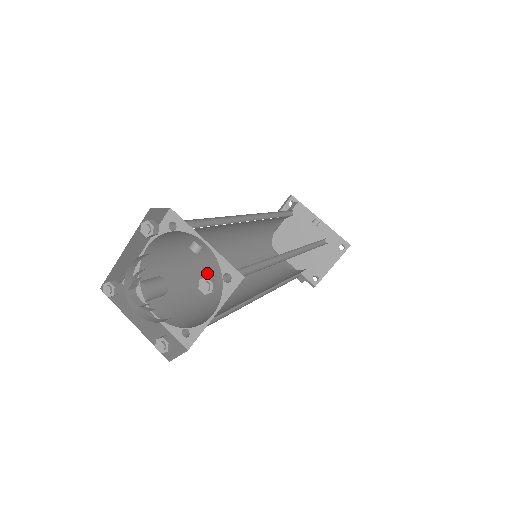
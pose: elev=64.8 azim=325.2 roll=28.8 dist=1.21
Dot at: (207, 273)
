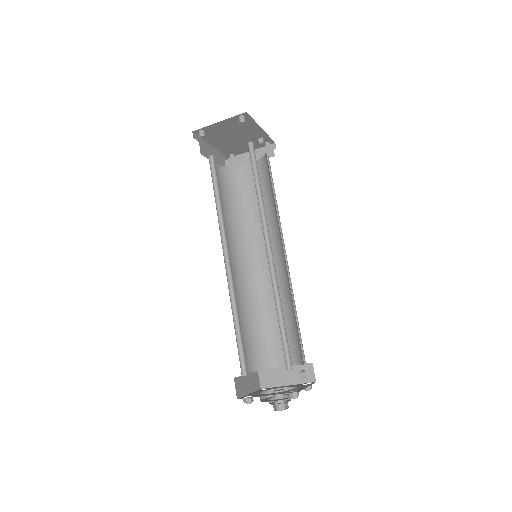
Dot at: occluded
